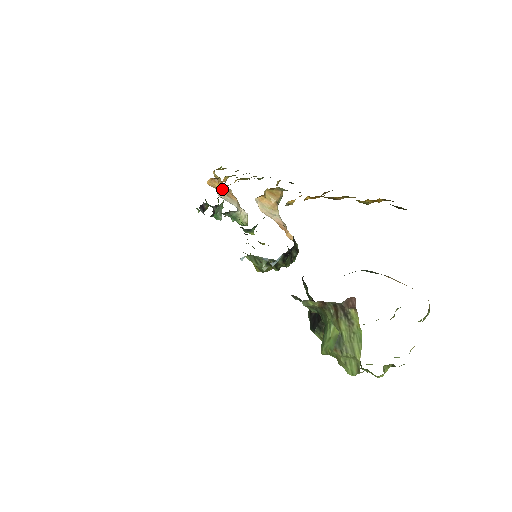
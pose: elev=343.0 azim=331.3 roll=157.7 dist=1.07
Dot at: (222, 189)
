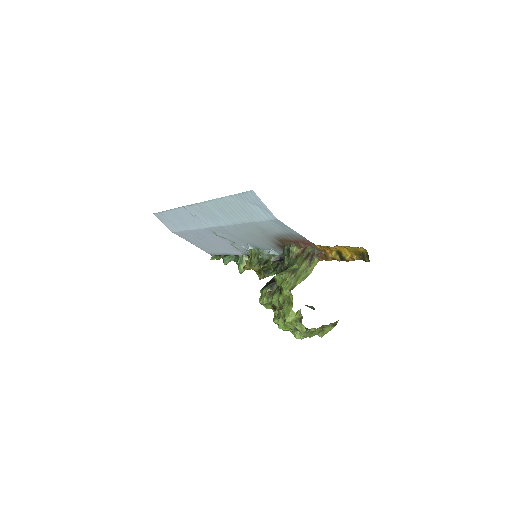
Dot at: occluded
